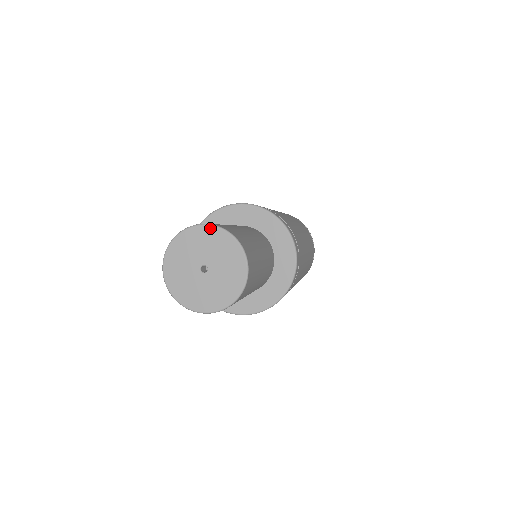
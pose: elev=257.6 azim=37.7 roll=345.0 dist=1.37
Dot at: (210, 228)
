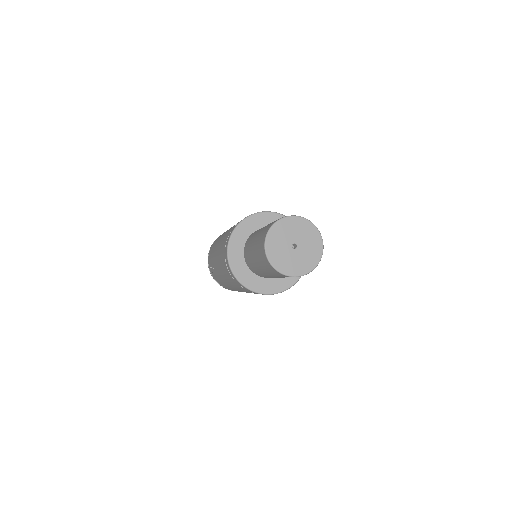
Dot at: (312, 225)
